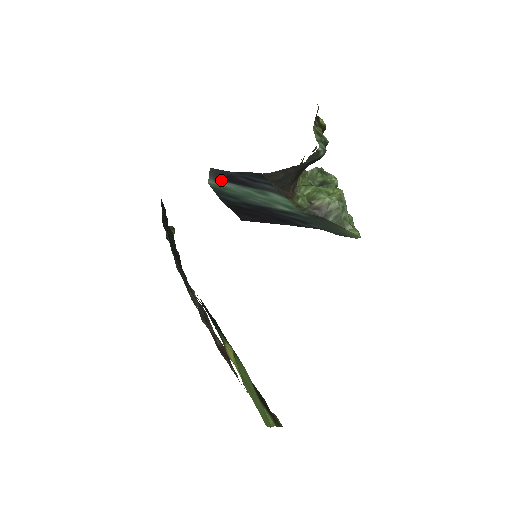
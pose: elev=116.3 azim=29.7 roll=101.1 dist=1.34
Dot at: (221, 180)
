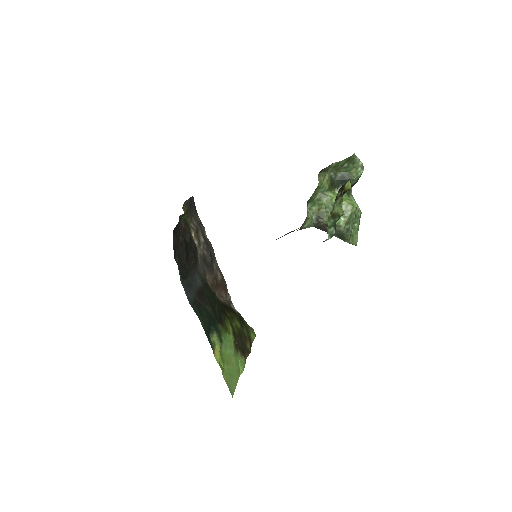
Dot at: occluded
